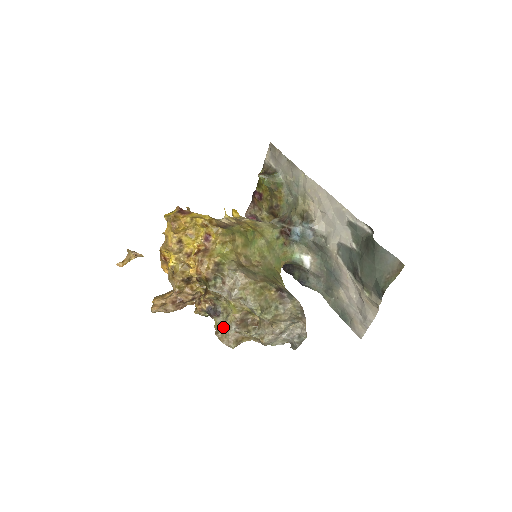
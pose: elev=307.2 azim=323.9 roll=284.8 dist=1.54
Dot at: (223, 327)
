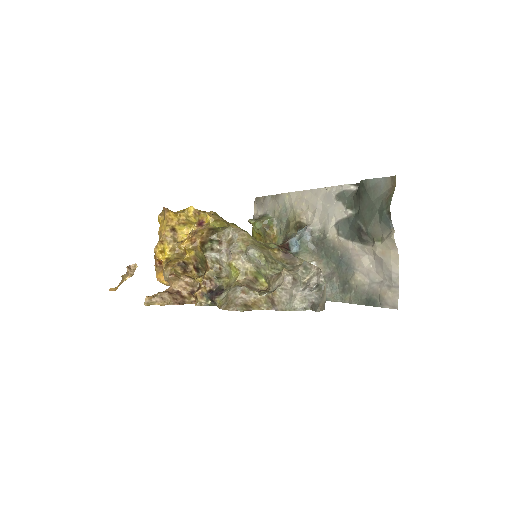
Dot at: (227, 295)
